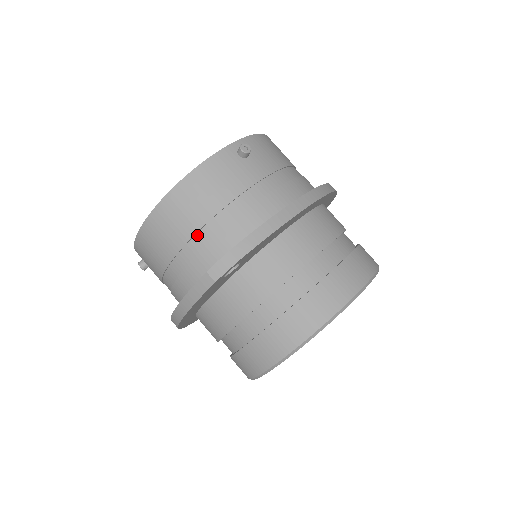
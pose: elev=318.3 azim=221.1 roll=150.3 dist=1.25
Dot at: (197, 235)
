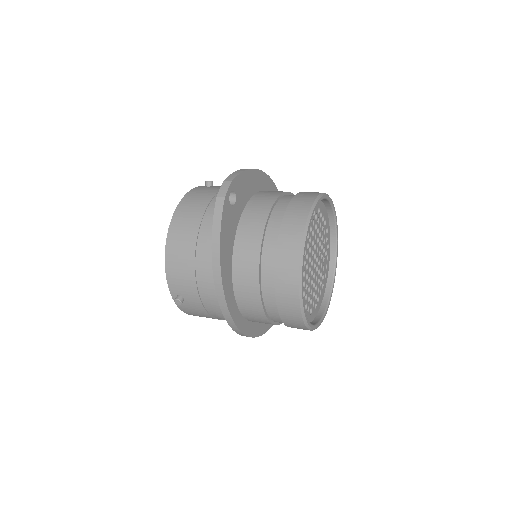
Dot at: (204, 219)
